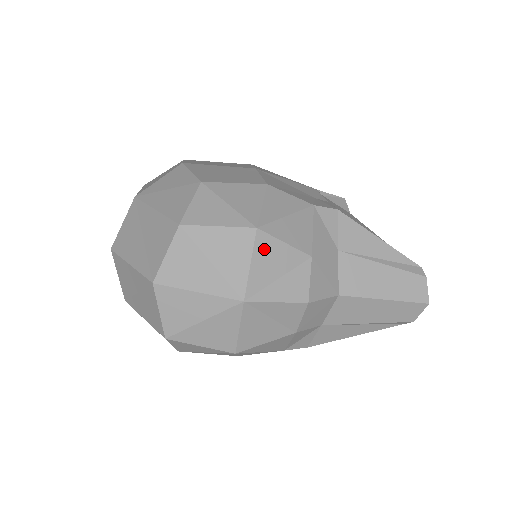
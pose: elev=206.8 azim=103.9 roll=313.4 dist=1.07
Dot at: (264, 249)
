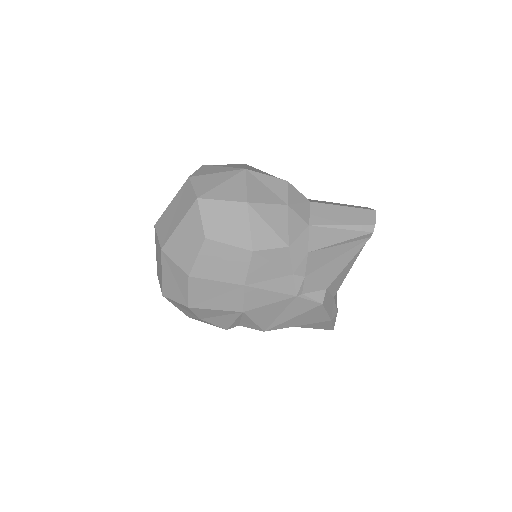
Dot at: (253, 168)
